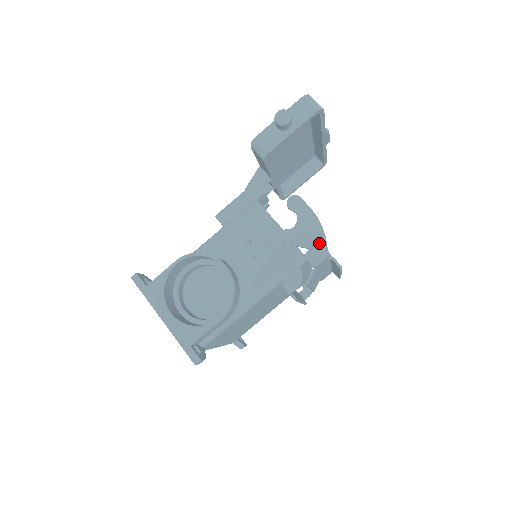
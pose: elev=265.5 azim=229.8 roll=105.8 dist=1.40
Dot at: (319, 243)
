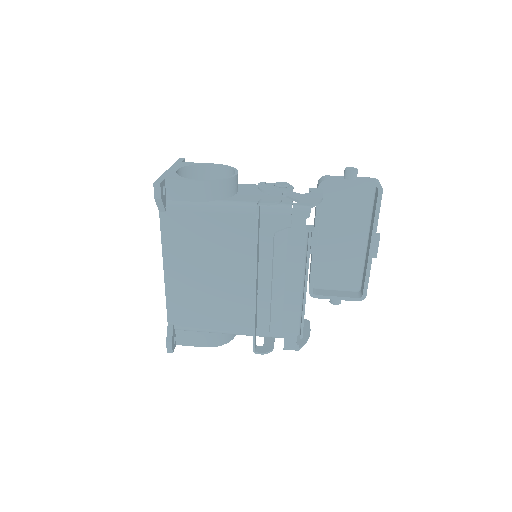
Dot at: (309, 202)
